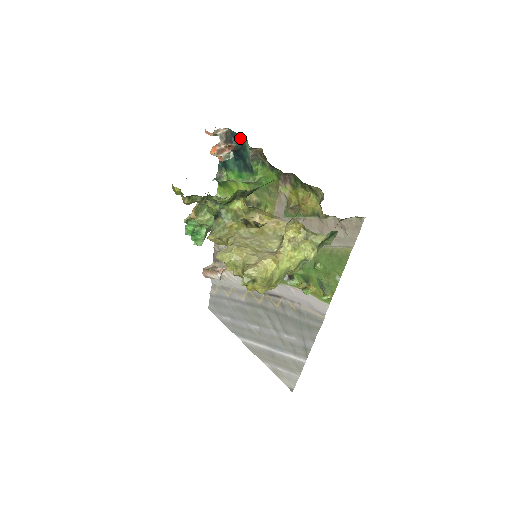
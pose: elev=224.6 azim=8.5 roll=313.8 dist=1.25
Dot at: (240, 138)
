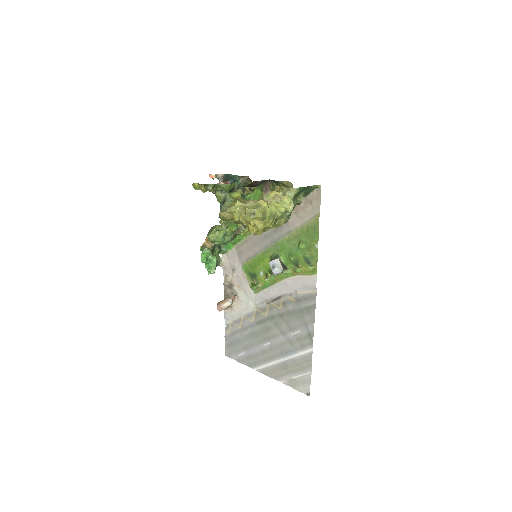
Dot at: (233, 176)
